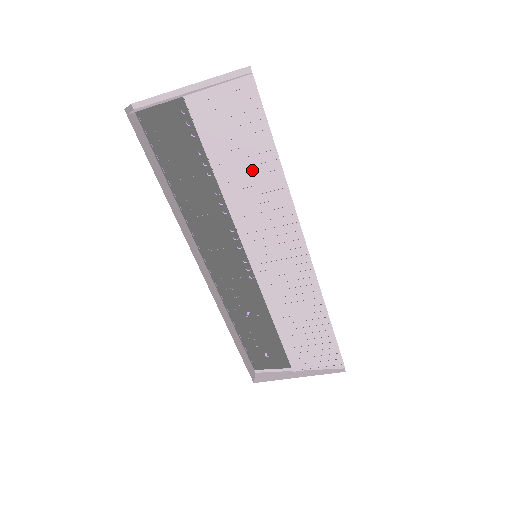
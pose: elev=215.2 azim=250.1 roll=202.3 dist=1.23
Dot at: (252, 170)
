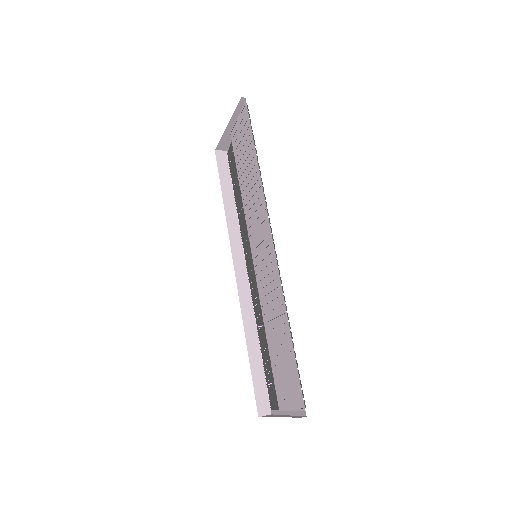
Dot at: (250, 175)
